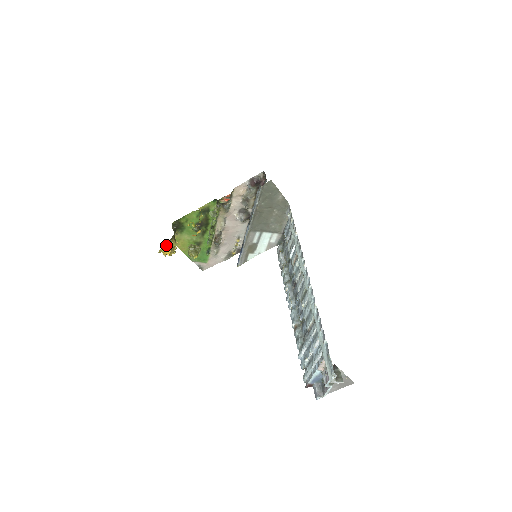
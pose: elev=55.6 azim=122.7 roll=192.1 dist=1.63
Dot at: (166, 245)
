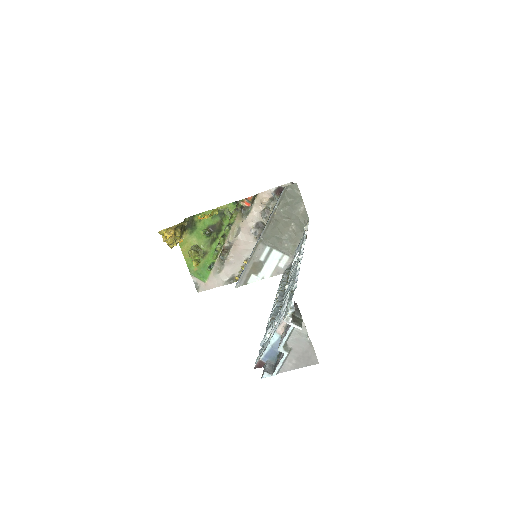
Dot at: (169, 228)
